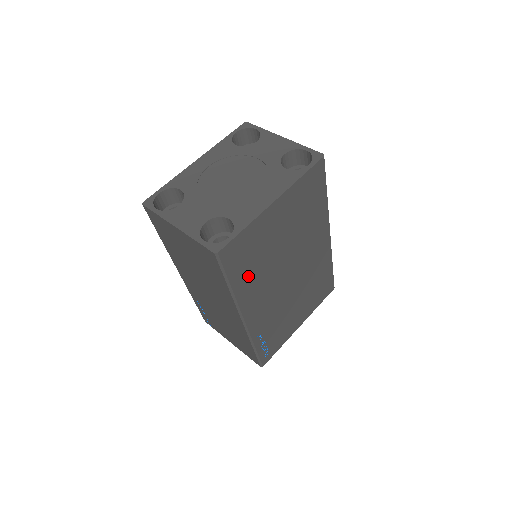
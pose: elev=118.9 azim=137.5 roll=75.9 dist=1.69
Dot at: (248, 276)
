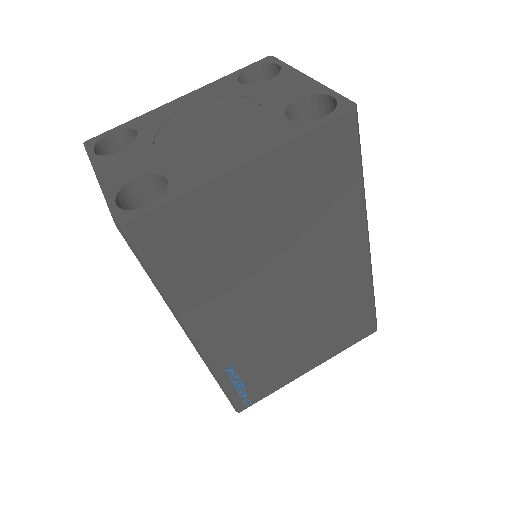
Dot at: (195, 277)
